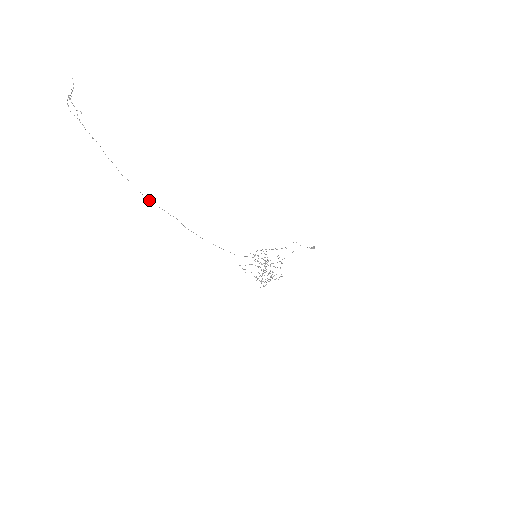
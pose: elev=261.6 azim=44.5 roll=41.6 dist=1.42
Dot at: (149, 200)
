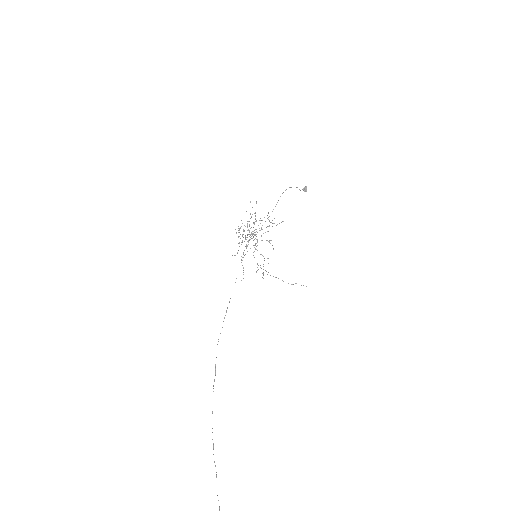
Dot at: occluded
